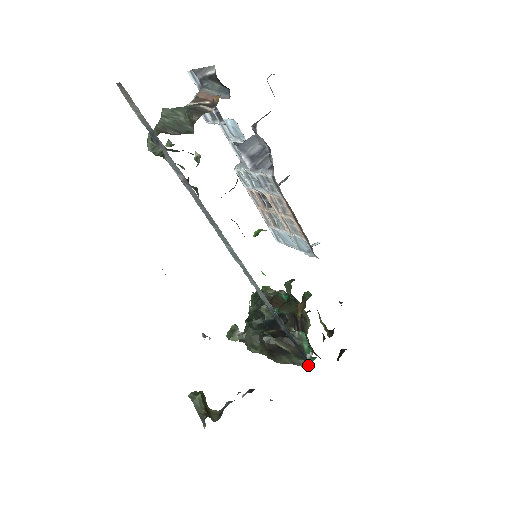
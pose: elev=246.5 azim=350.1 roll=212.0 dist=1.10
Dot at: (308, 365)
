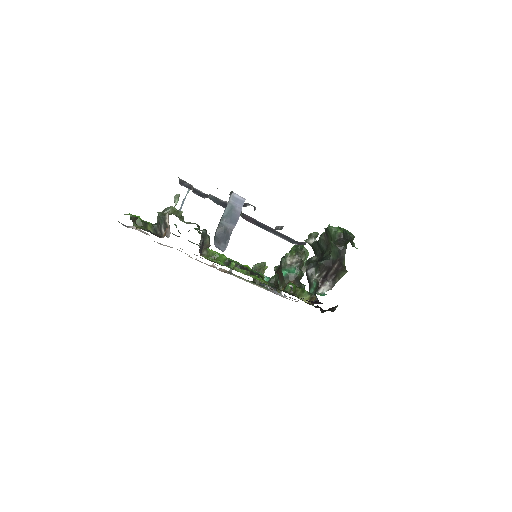
Dot at: occluded
